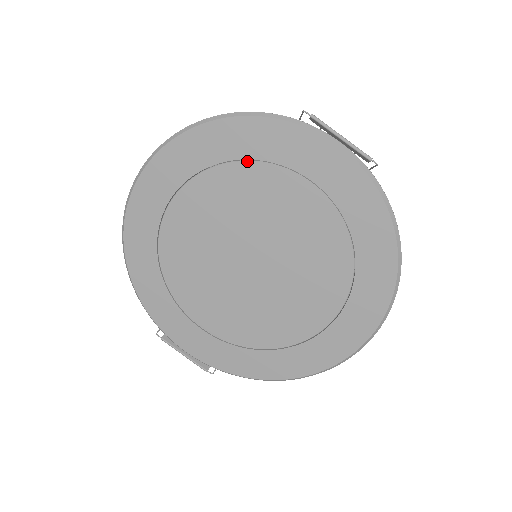
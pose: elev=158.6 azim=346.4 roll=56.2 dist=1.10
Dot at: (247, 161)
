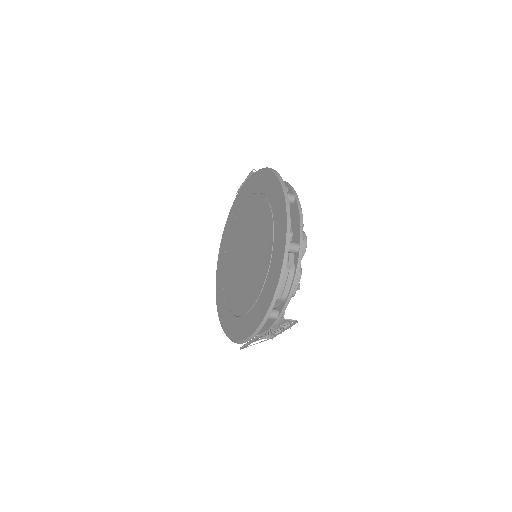
Dot at: (231, 229)
